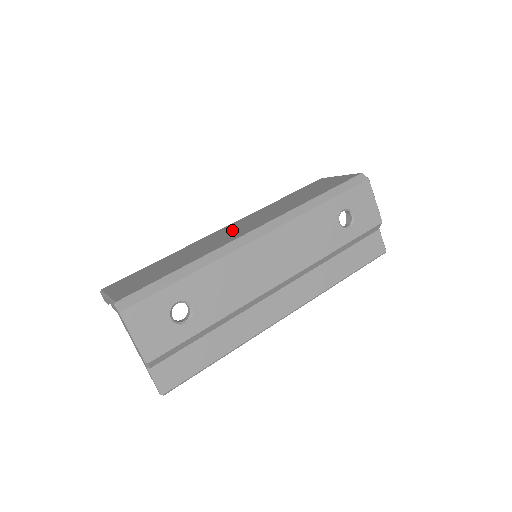
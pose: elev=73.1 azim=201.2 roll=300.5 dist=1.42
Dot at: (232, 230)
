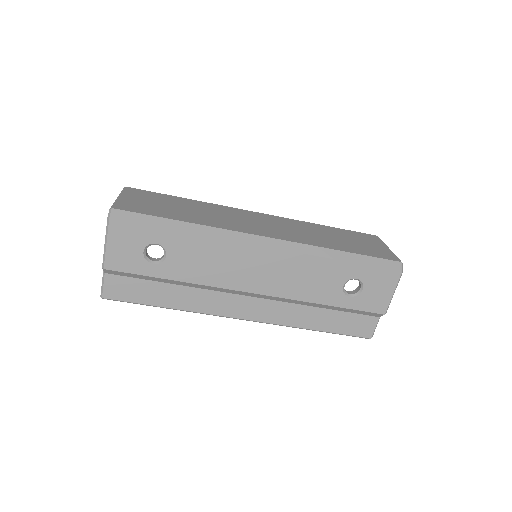
Dot at: (256, 221)
